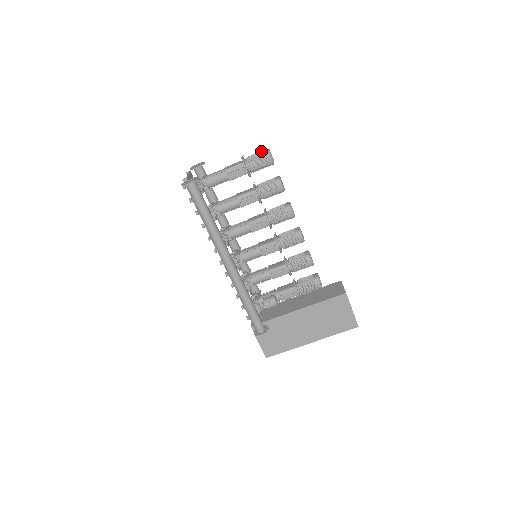
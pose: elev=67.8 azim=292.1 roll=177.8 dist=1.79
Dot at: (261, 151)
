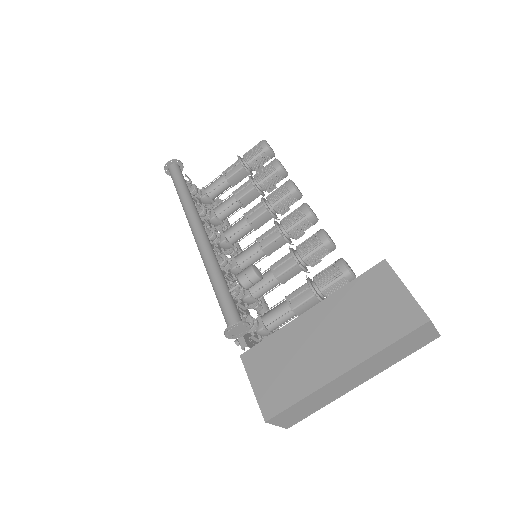
Dot at: occluded
